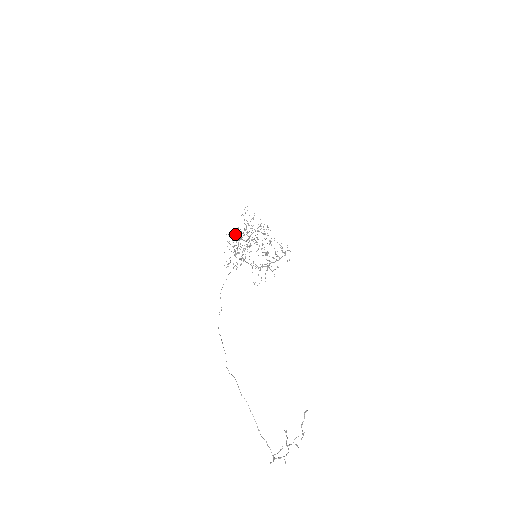
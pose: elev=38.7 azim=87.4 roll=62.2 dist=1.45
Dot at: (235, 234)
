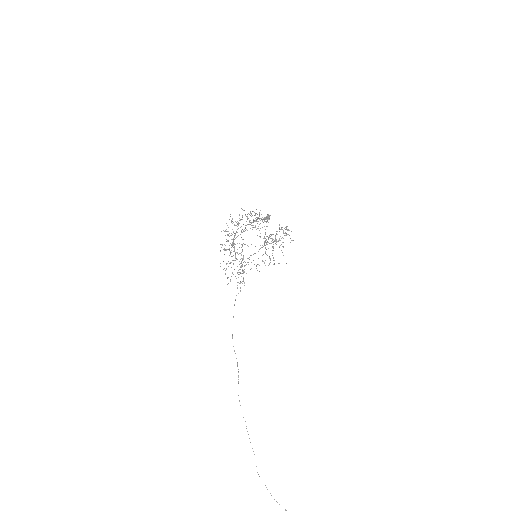
Dot at: occluded
